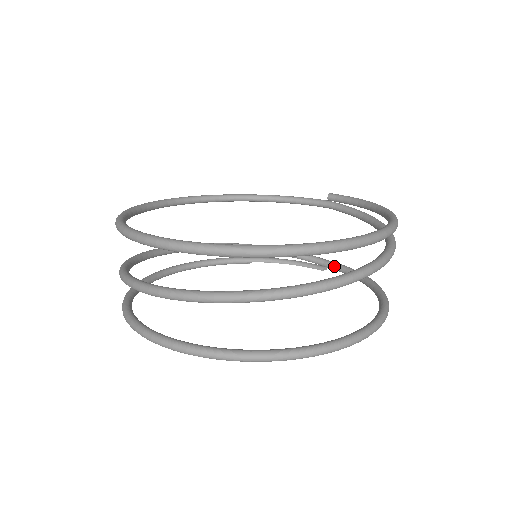
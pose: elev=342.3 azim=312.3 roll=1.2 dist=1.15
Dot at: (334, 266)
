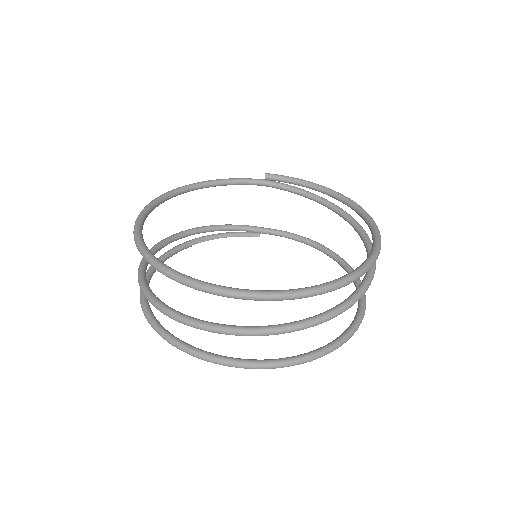
Dot at: (272, 232)
